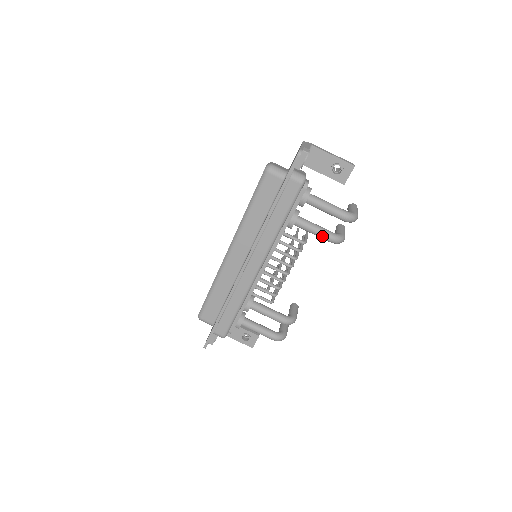
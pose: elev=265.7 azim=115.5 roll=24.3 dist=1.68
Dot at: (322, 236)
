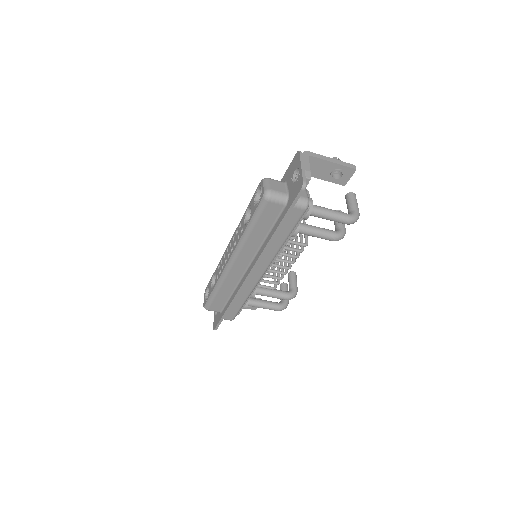
Dot at: (324, 238)
